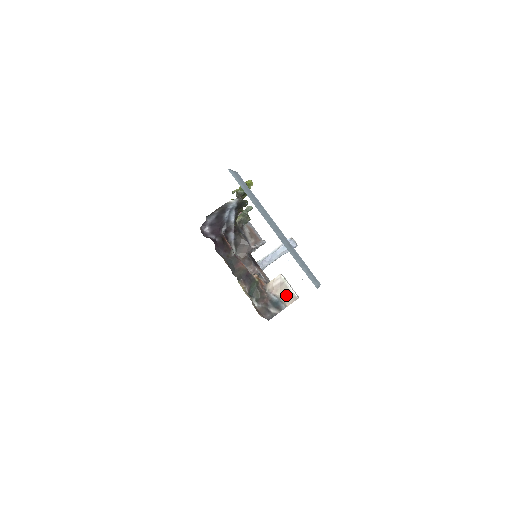
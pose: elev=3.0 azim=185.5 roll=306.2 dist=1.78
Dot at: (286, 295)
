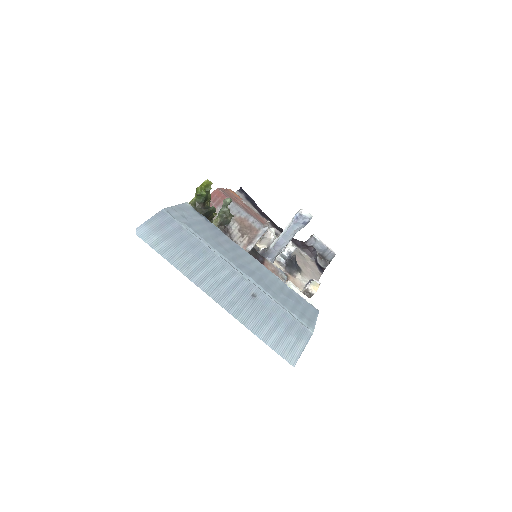
Dot at: occluded
